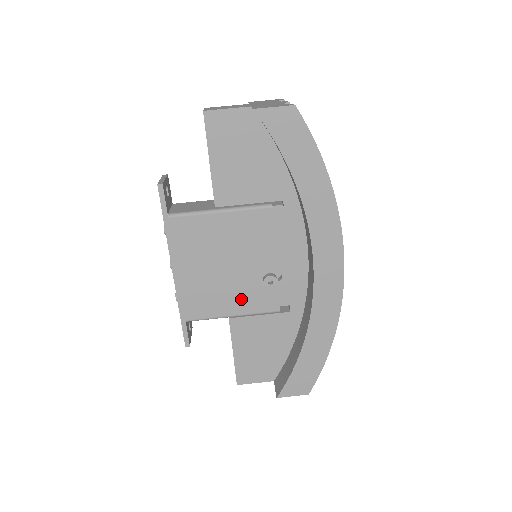
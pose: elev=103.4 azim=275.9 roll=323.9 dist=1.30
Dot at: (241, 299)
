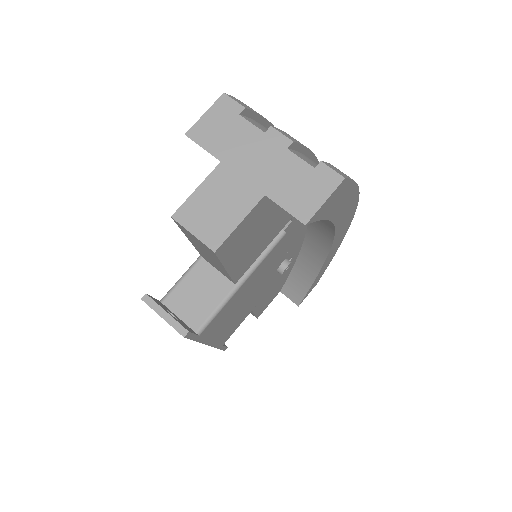
Dot at: (261, 295)
